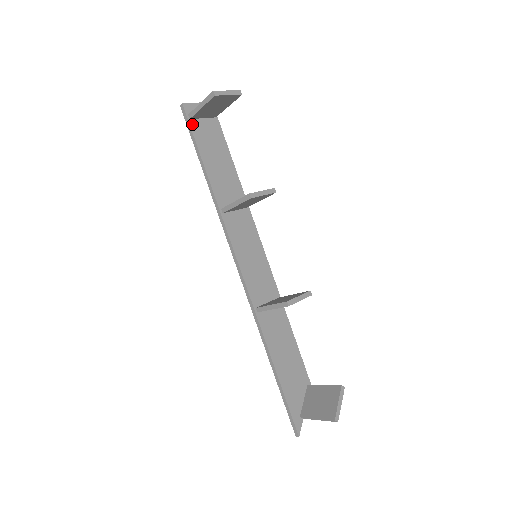
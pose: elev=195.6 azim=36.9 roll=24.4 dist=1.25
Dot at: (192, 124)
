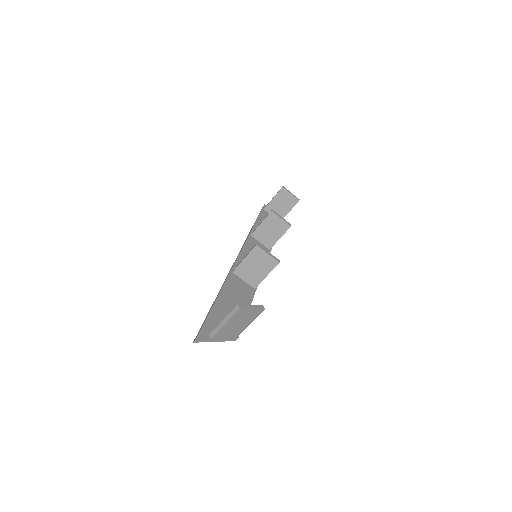
Dot at: (263, 211)
